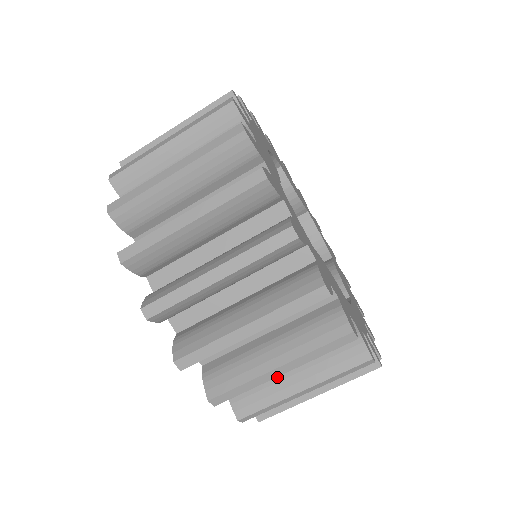
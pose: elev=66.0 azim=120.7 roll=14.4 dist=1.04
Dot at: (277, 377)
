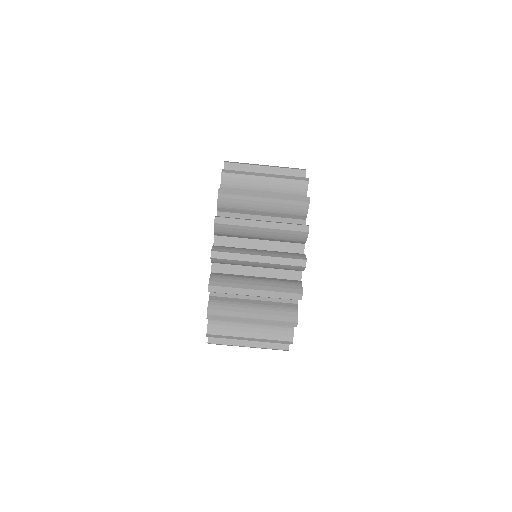
Dot at: (245, 279)
